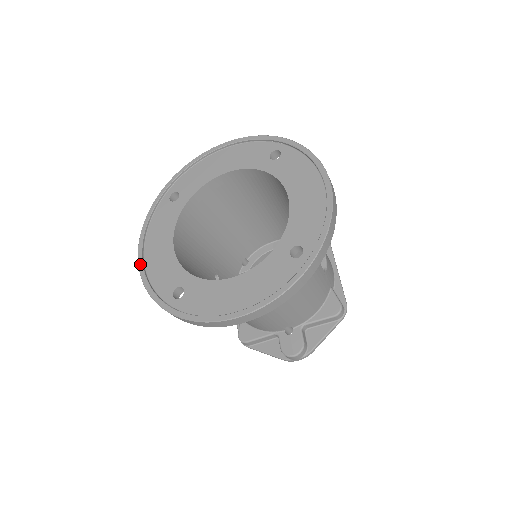
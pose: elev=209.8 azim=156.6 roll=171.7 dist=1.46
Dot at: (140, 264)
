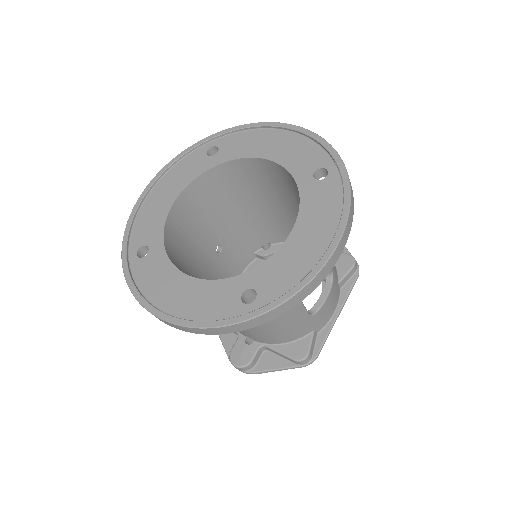
Dot at: (140, 199)
